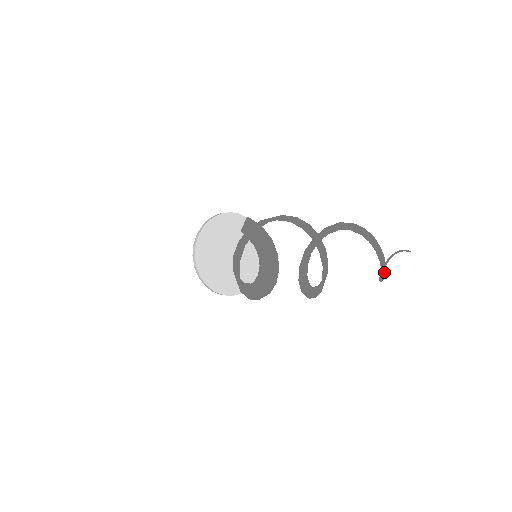
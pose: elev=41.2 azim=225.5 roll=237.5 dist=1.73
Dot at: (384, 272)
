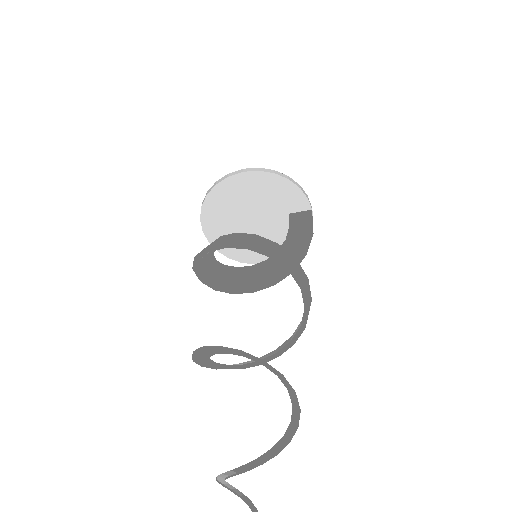
Dot at: (250, 467)
